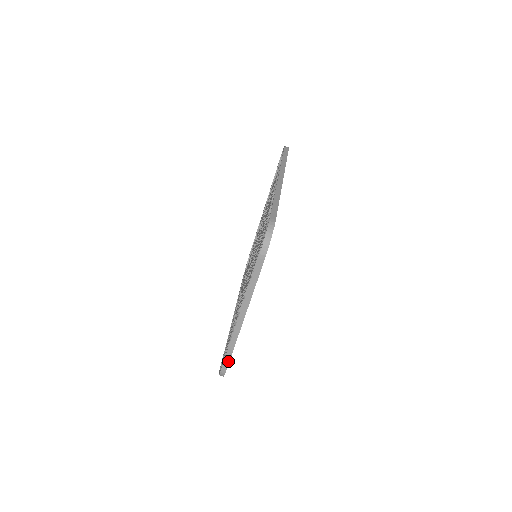
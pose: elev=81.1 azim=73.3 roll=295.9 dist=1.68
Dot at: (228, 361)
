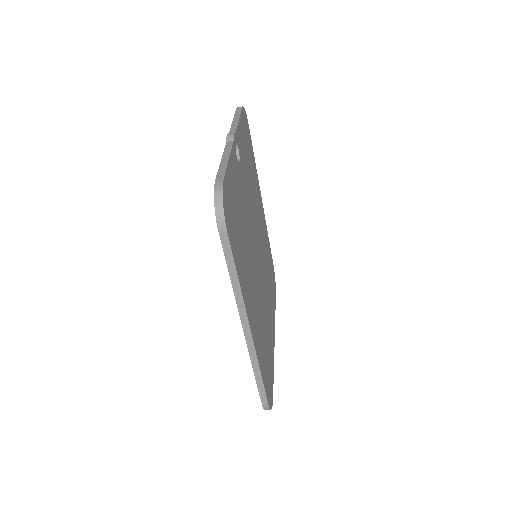
Dot at: occluded
